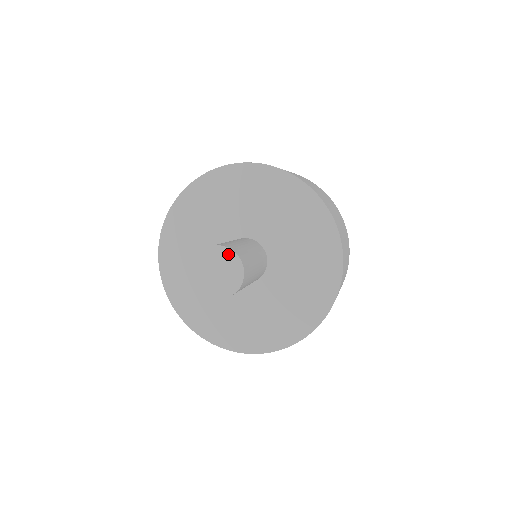
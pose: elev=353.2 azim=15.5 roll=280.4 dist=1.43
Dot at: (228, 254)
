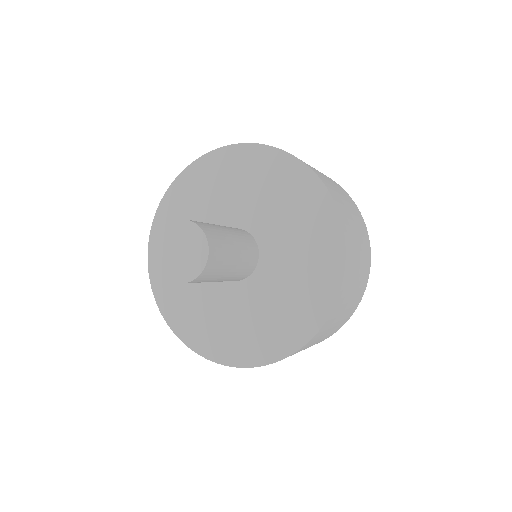
Dot at: (201, 241)
